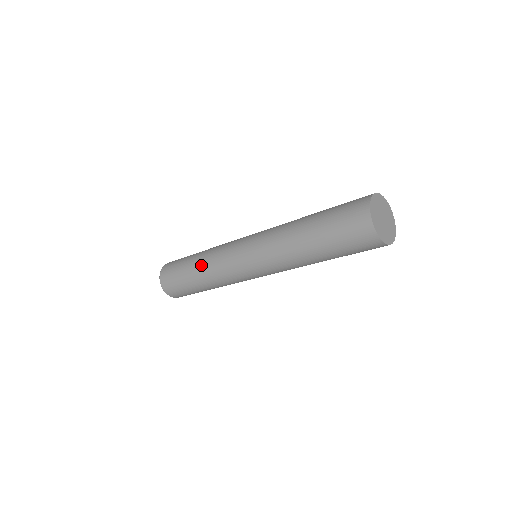
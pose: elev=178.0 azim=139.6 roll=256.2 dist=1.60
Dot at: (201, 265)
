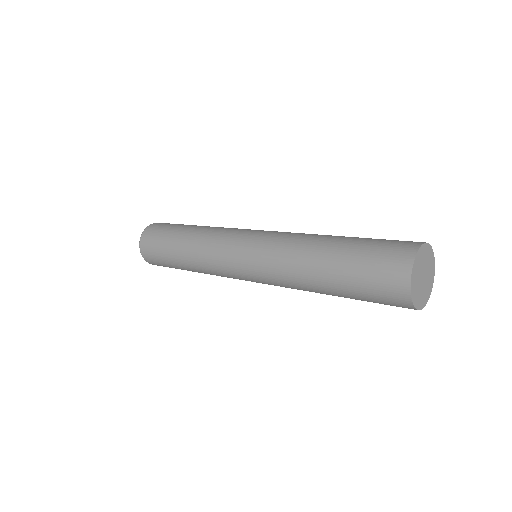
Dot at: (189, 247)
